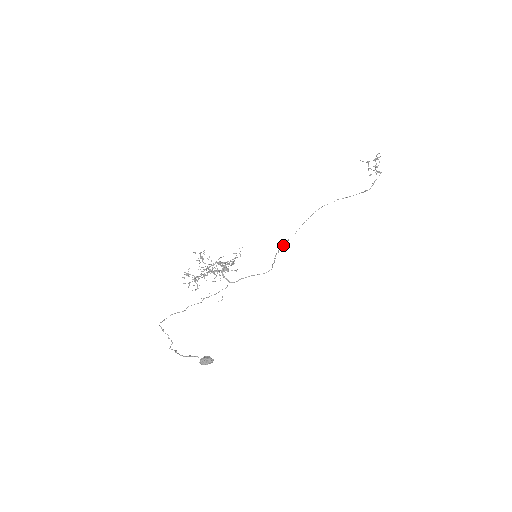
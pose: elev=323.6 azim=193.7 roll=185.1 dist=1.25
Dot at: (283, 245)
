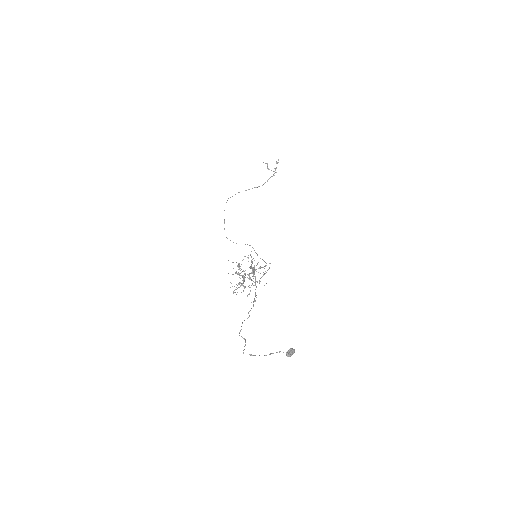
Dot at: (230, 240)
